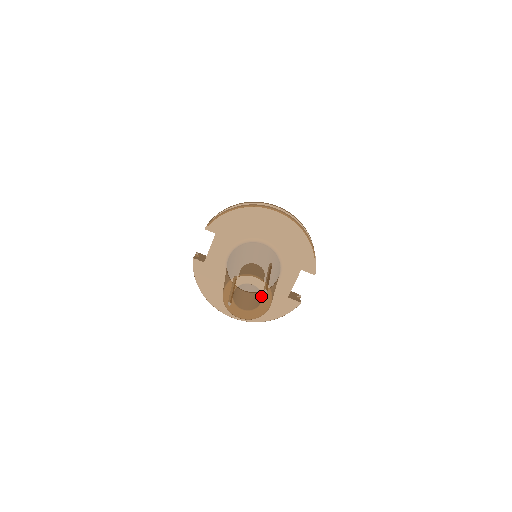
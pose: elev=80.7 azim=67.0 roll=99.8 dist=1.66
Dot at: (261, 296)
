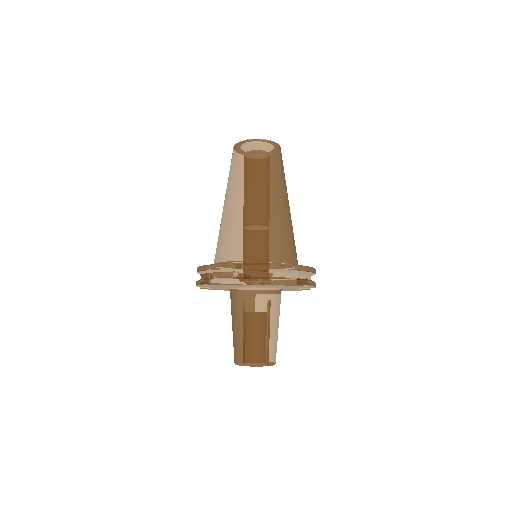
Dot at: occluded
